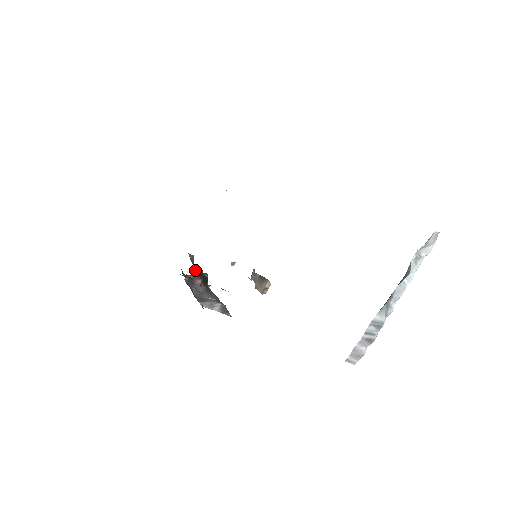
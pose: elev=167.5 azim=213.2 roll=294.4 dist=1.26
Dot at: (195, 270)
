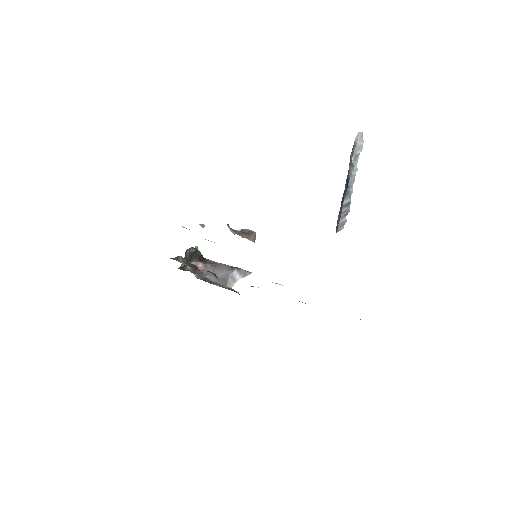
Dot at: (196, 267)
